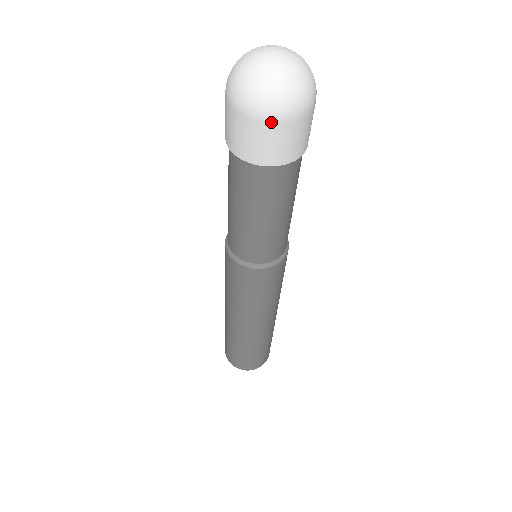
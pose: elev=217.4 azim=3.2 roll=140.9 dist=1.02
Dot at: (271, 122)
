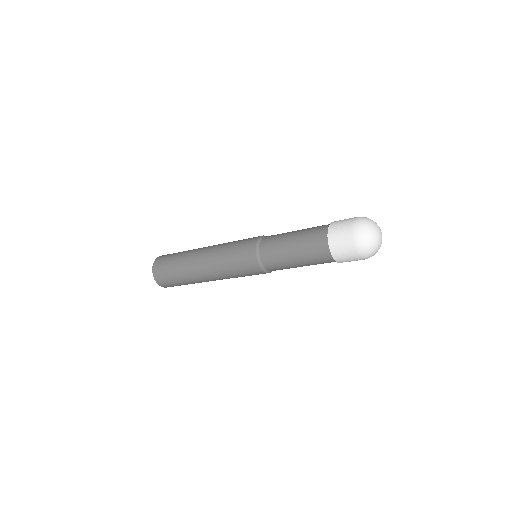
Dot at: (354, 244)
